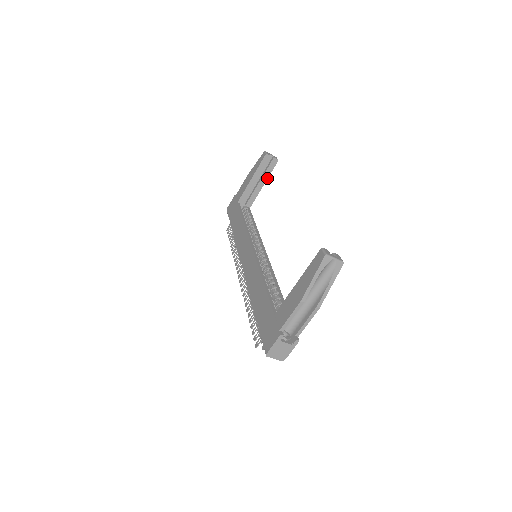
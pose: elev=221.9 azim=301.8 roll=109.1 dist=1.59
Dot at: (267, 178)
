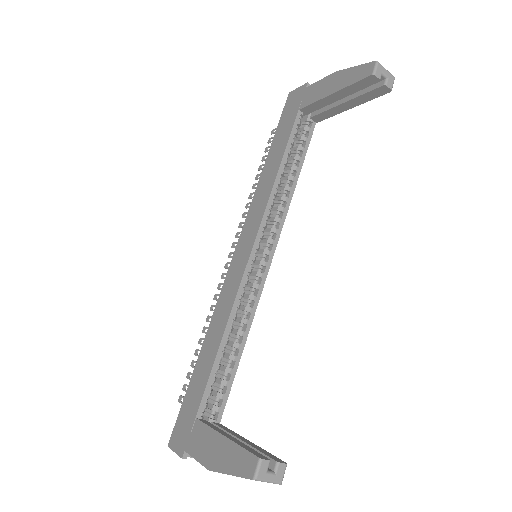
Dot at: (360, 103)
